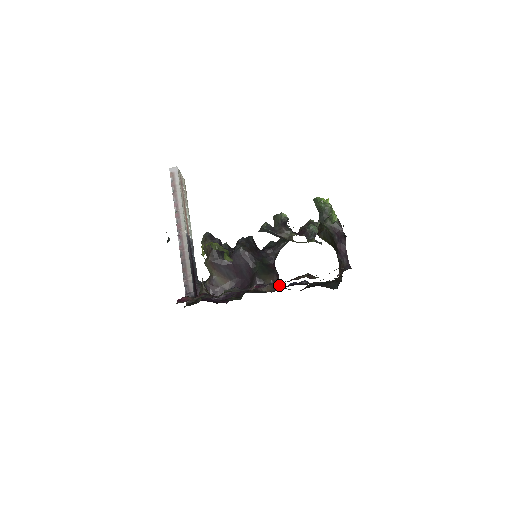
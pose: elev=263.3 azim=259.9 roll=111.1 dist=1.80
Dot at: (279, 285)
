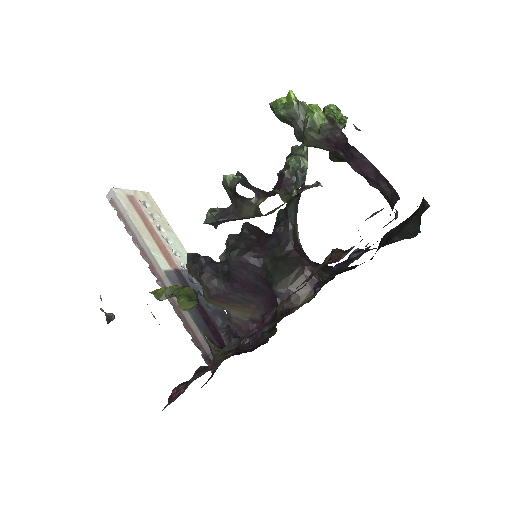
Dot at: occluded
